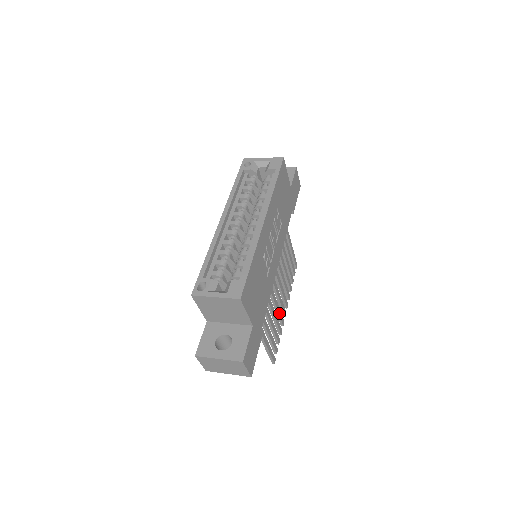
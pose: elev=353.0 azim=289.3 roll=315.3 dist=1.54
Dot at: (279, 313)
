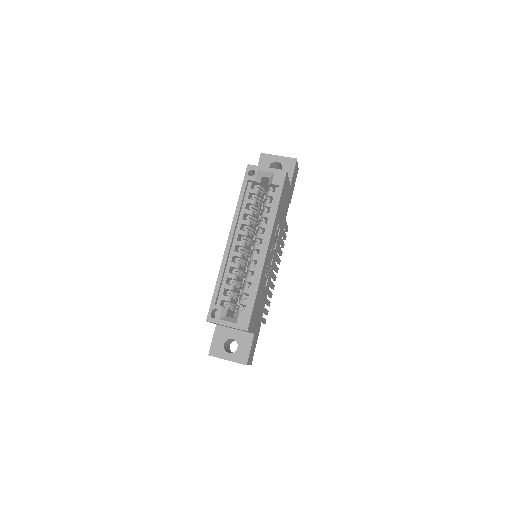
Dot at: (271, 285)
